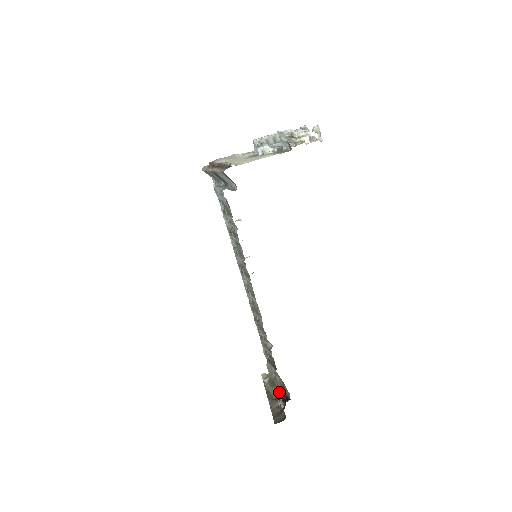
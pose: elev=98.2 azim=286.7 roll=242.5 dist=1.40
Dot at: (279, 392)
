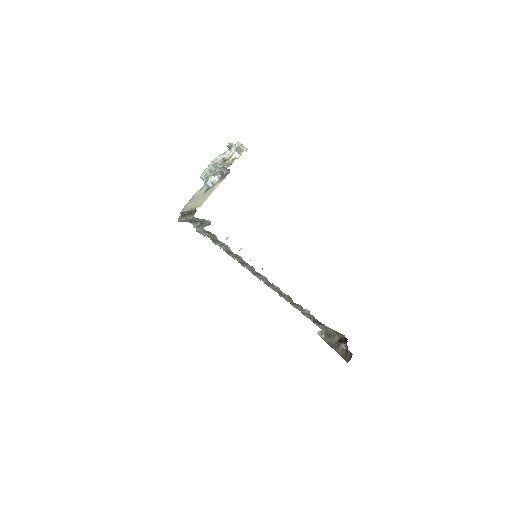
Dot at: (335, 339)
